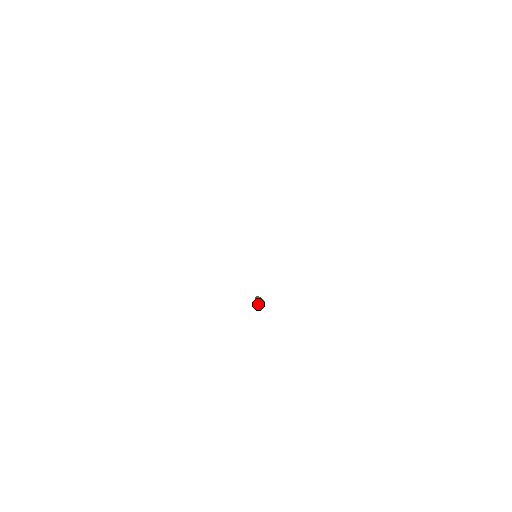
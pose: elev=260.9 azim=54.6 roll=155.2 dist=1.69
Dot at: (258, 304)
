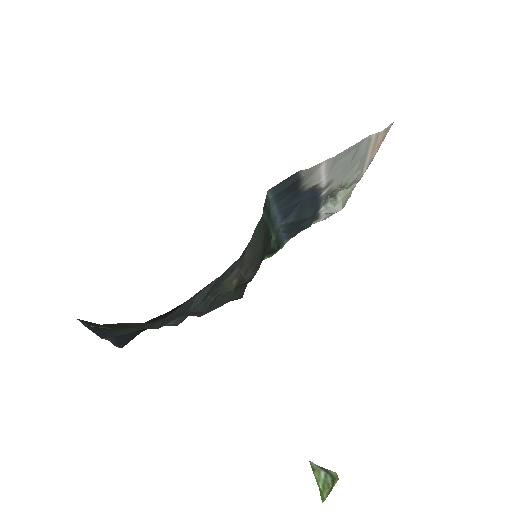
Dot at: (316, 471)
